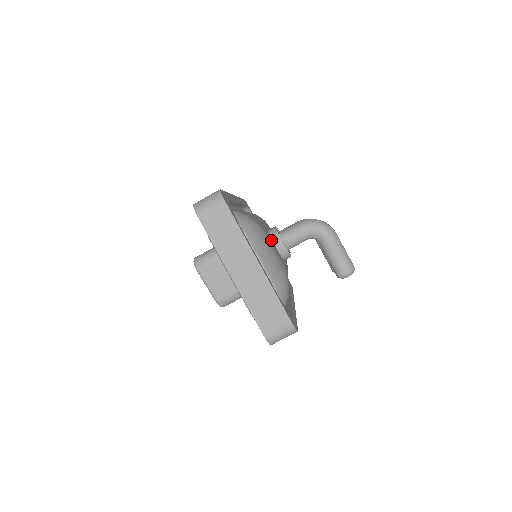
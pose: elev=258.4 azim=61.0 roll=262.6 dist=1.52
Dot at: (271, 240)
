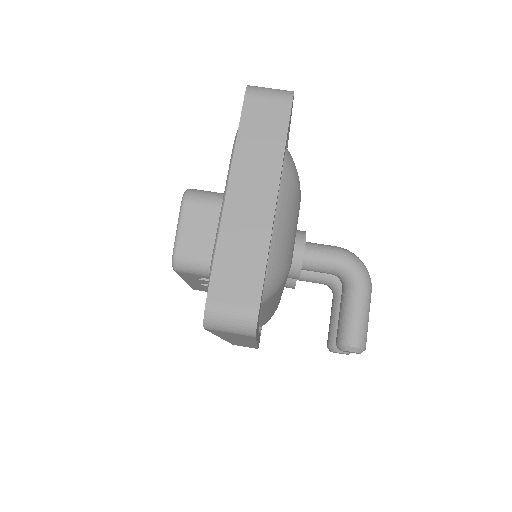
Dot at: occluded
